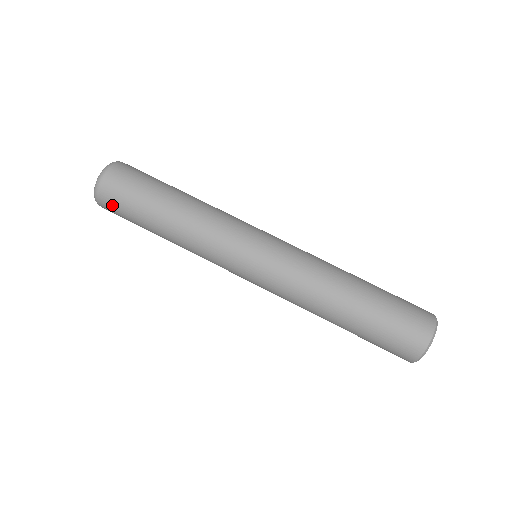
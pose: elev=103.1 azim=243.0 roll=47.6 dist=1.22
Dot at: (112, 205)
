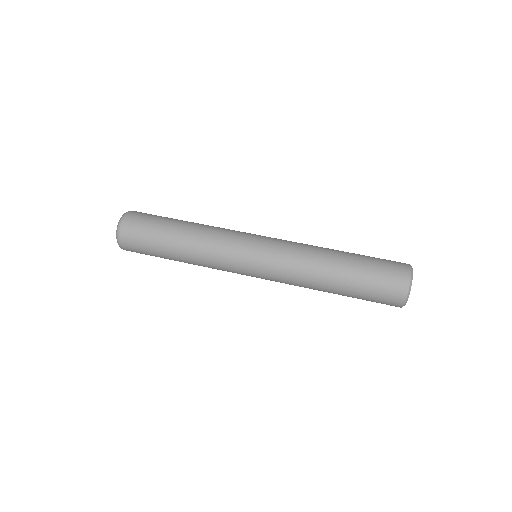
Dot at: (136, 224)
